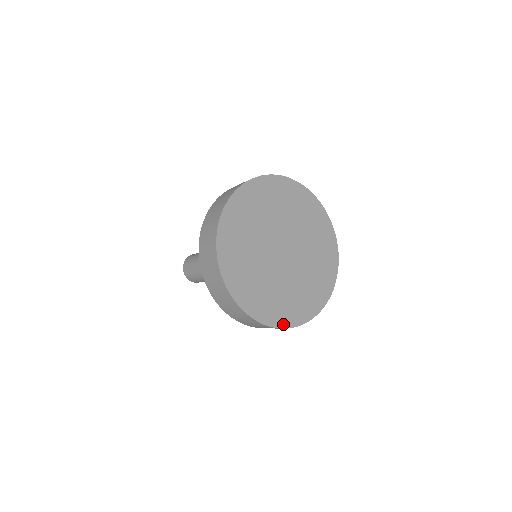
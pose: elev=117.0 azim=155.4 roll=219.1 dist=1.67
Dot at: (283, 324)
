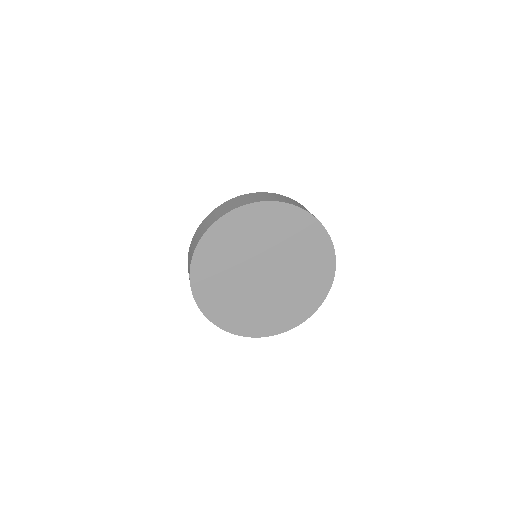
Dot at: (225, 326)
